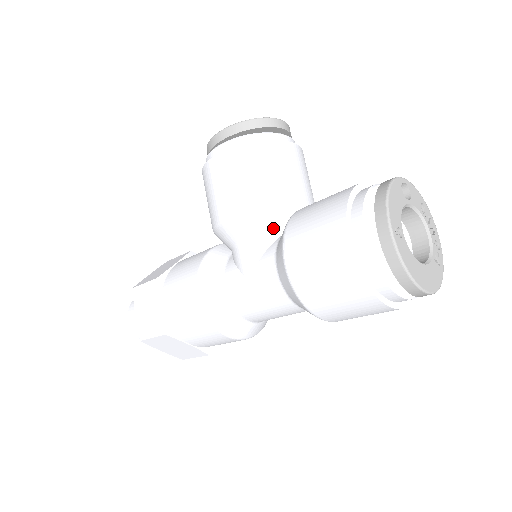
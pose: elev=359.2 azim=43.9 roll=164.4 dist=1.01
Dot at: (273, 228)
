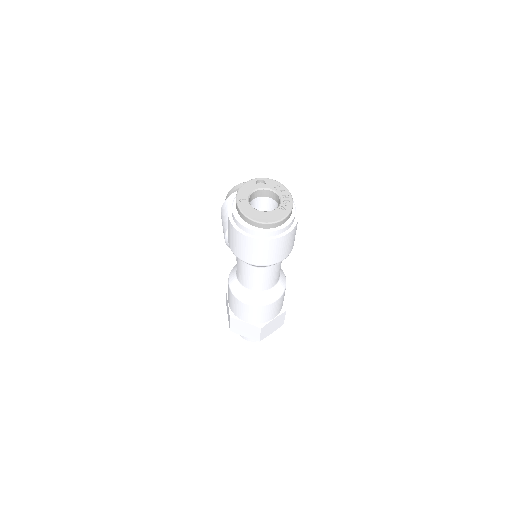
Dot at: occluded
